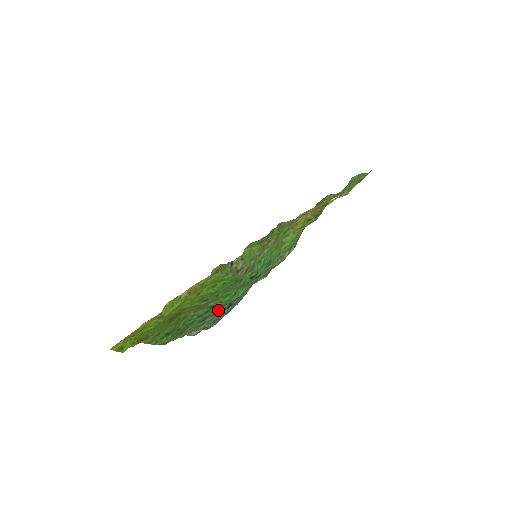
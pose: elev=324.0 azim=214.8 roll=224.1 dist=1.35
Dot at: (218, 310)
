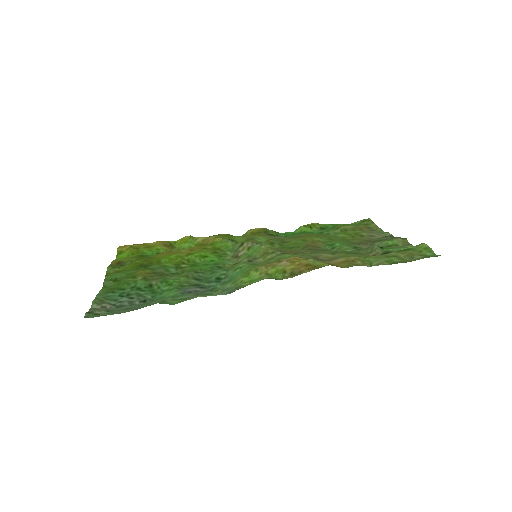
Dot at: (141, 295)
